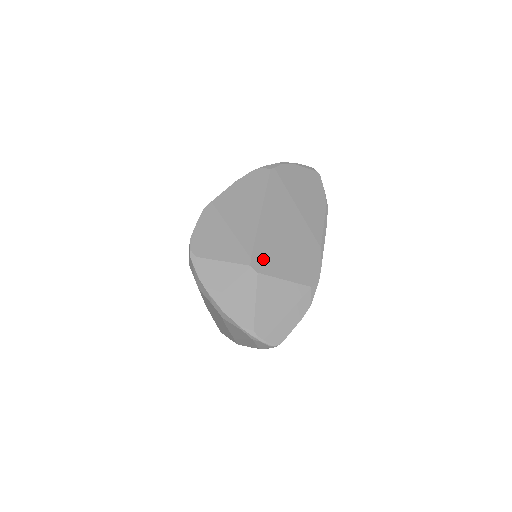
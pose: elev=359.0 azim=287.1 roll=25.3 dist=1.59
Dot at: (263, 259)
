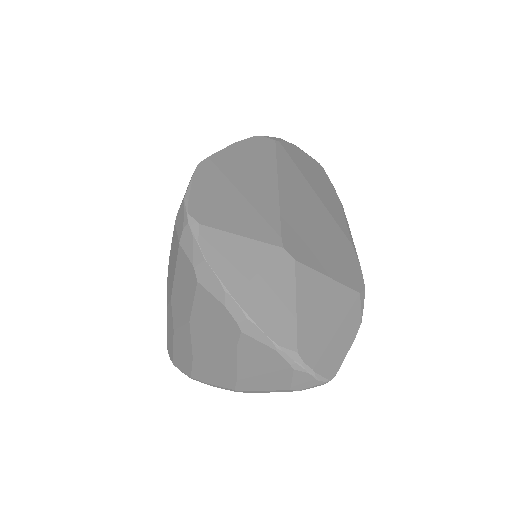
Dot at: (296, 243)
